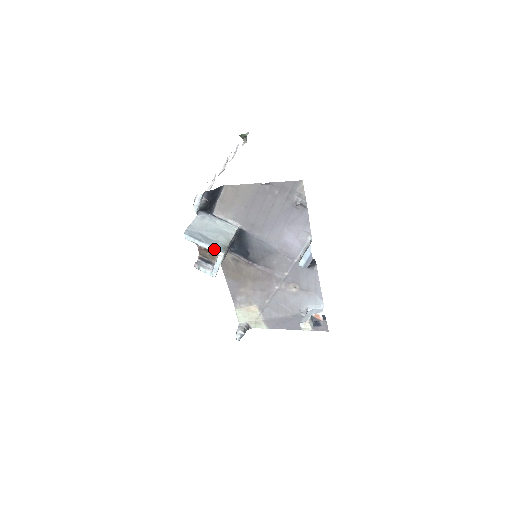
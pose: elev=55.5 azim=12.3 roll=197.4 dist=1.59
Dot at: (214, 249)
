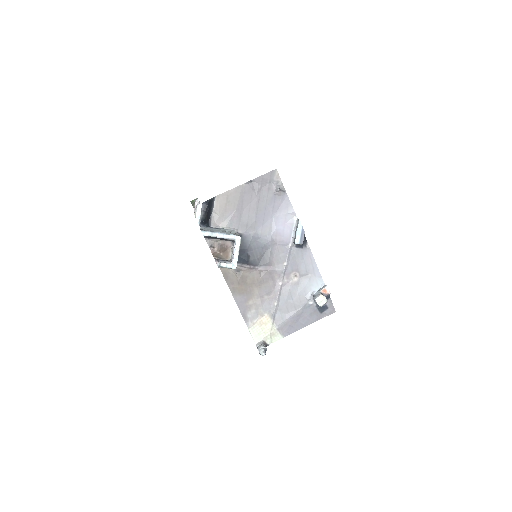
Dot at: (231, 235)
